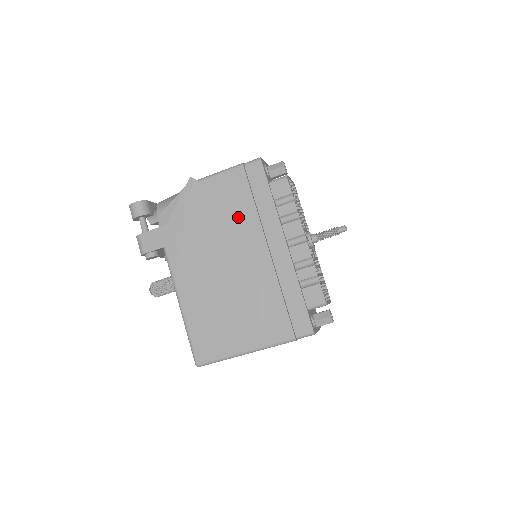
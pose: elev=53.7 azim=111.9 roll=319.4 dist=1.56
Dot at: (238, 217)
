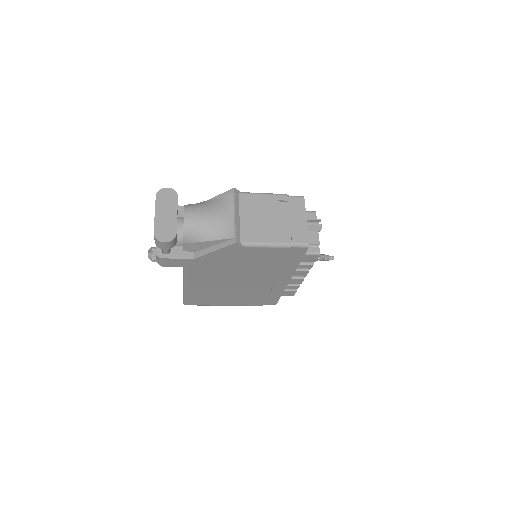
Dot at: (264, 267)
